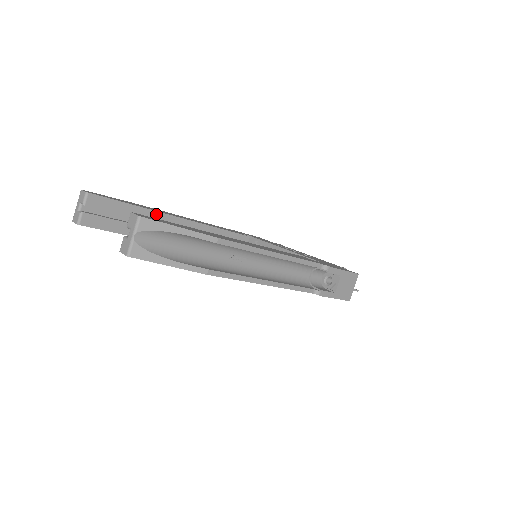
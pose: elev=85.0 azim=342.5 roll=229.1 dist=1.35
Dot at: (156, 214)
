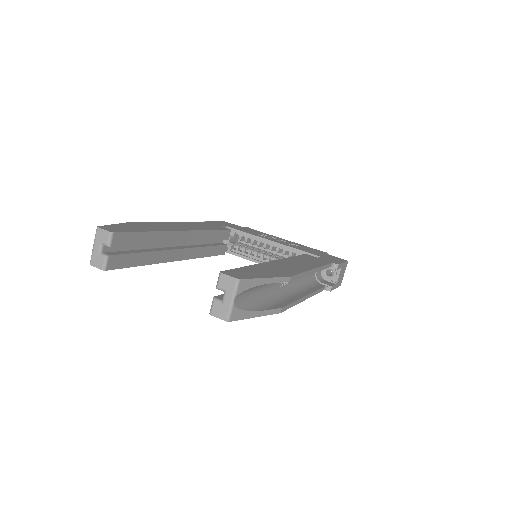
Dot at: (167, 234)
